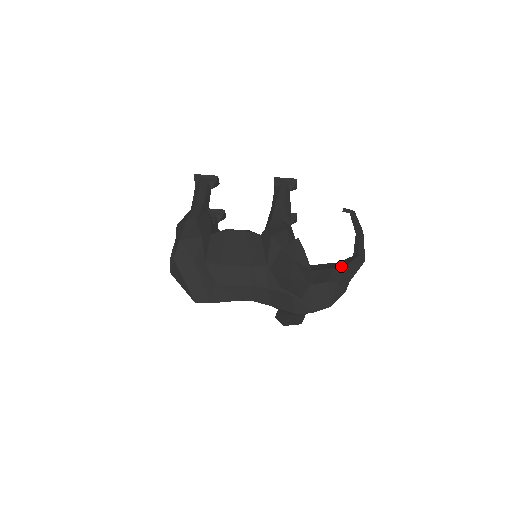
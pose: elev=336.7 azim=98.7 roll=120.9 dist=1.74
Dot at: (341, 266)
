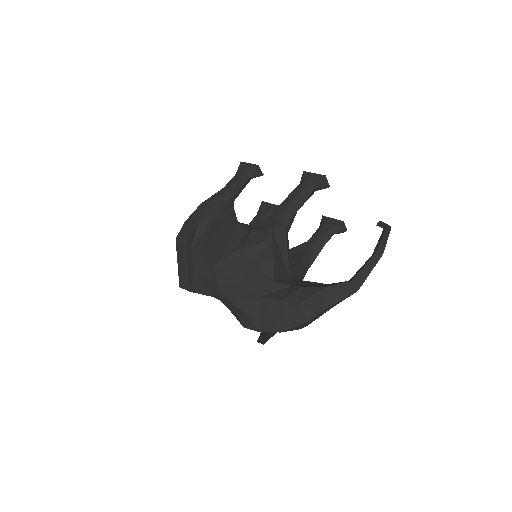
Dot at: (314, 287)
